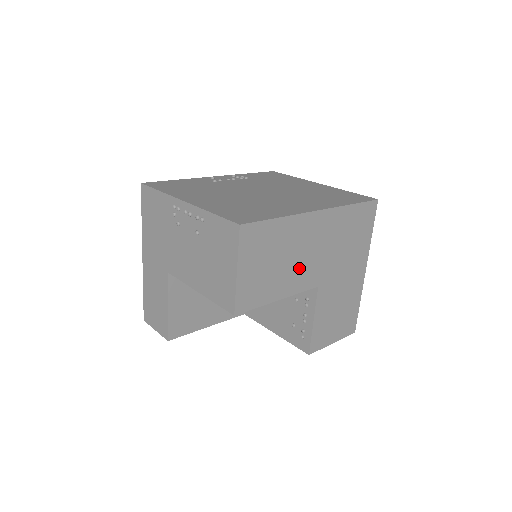
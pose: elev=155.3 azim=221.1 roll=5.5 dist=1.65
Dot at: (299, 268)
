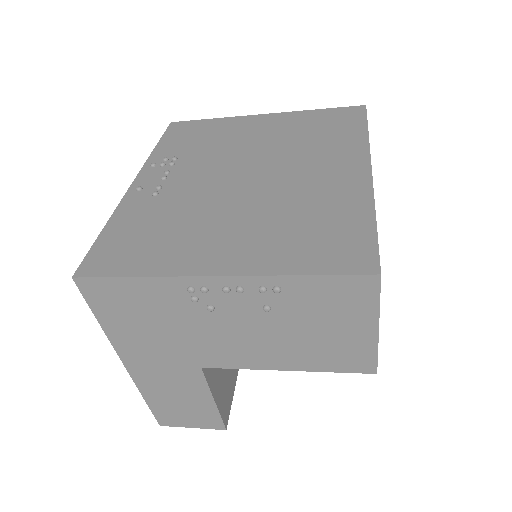
Dot at: occluded
